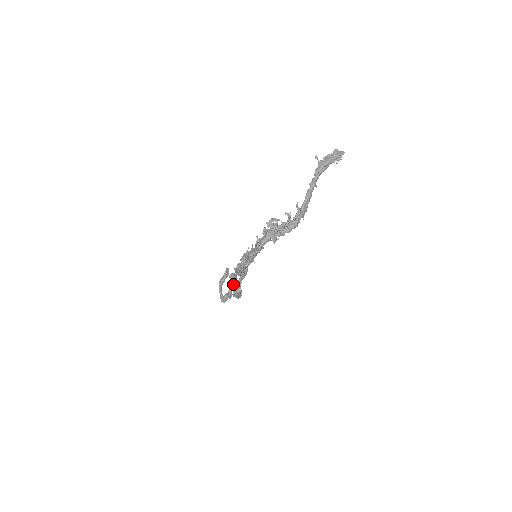
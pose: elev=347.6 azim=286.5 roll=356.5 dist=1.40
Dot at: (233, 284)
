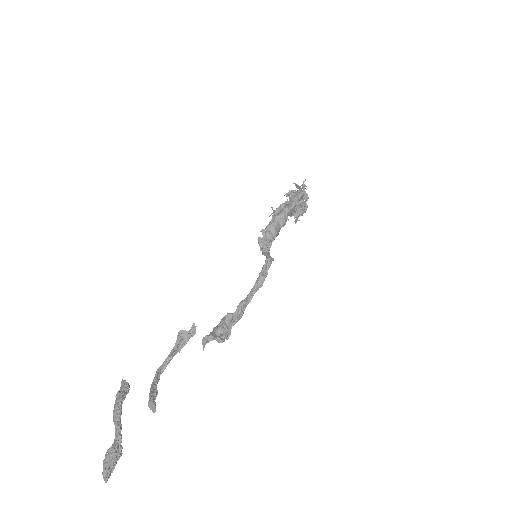
Dot at: (155, 388)
